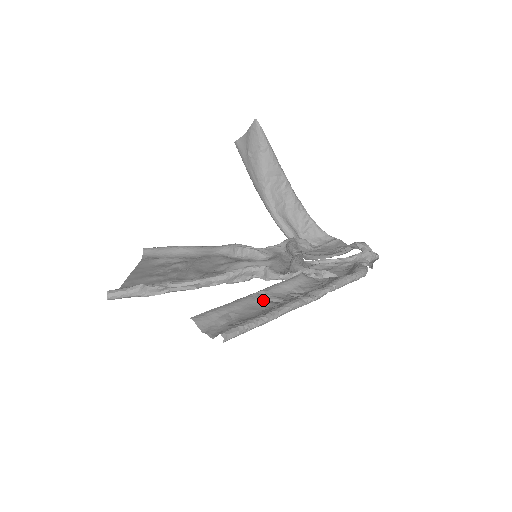
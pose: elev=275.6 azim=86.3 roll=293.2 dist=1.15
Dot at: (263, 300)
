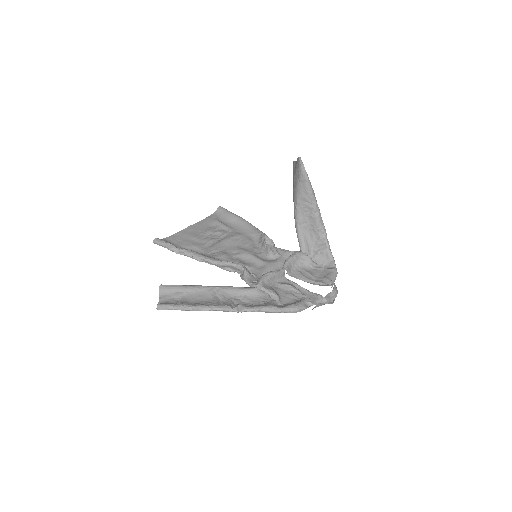
Dot at: (213, 294)
